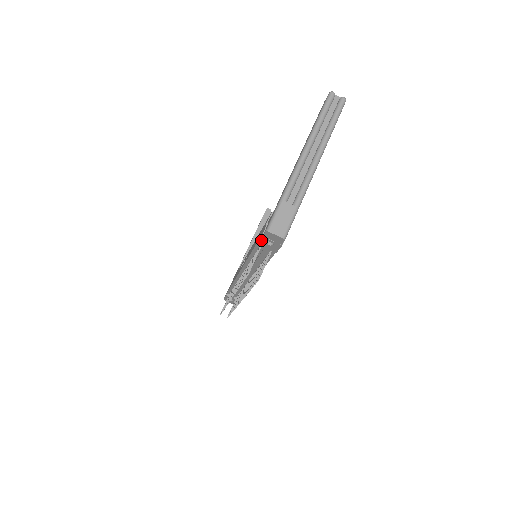
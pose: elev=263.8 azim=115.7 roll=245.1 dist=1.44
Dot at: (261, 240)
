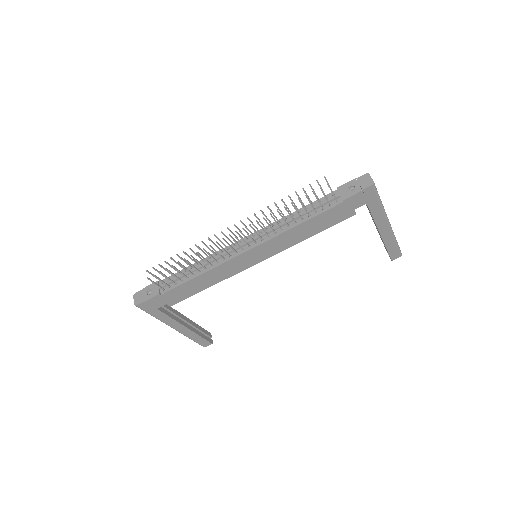
Dot at: (348, 184)
